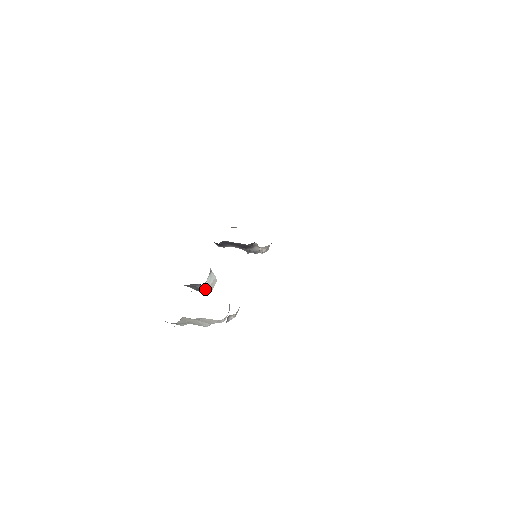
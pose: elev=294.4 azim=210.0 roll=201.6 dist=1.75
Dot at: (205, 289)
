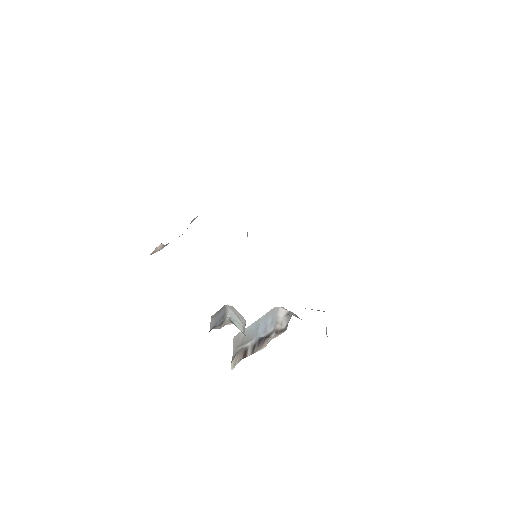
Dot at: occluded
